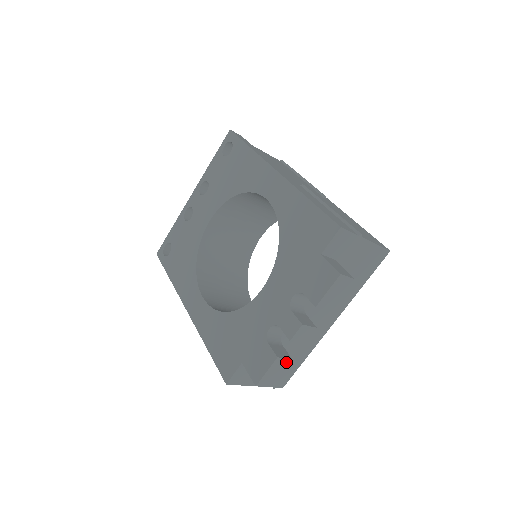
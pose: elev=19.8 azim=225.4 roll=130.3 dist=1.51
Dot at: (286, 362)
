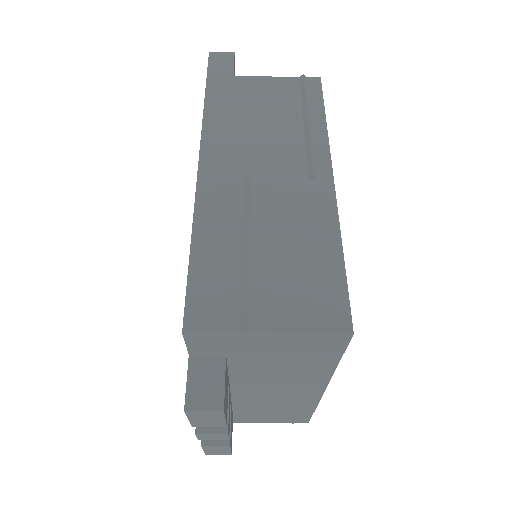
Dot at: (224, 446)
